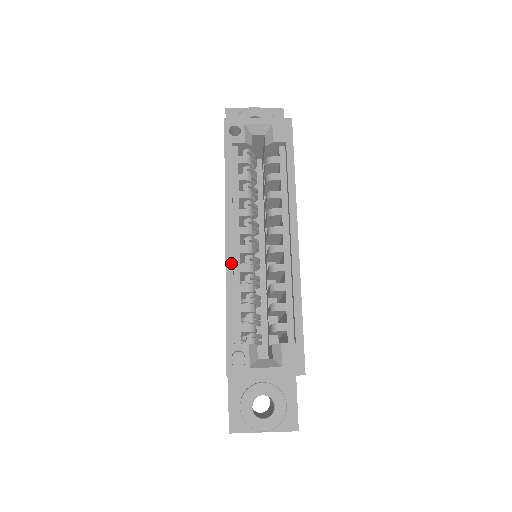
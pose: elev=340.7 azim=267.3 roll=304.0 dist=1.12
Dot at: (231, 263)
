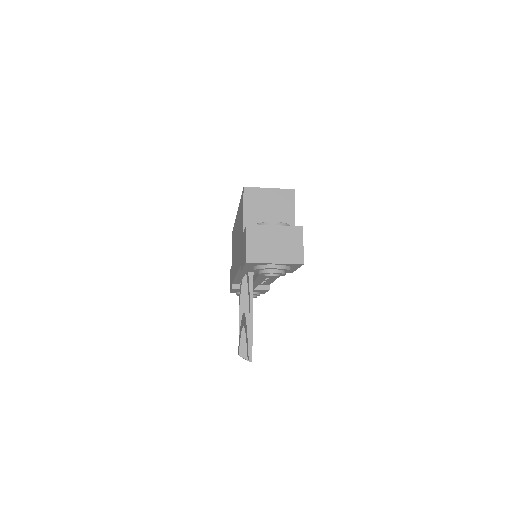
Dot at: occluded
